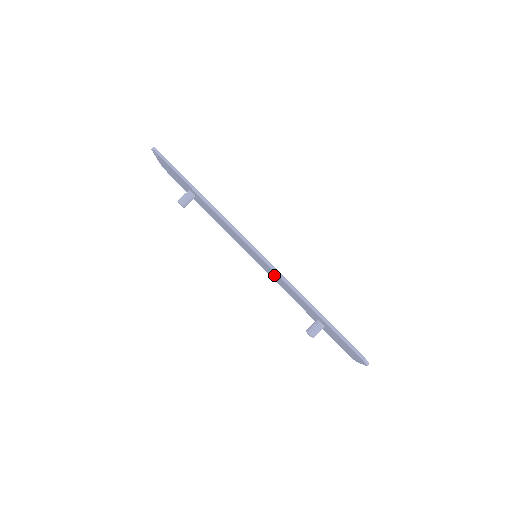
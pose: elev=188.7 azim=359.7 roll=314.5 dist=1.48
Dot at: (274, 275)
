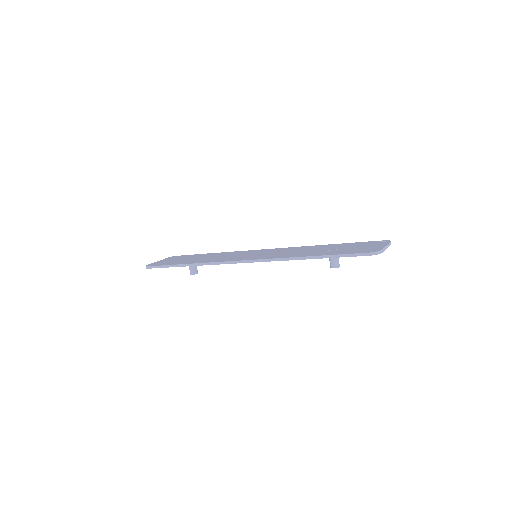
Dot at: occluded
